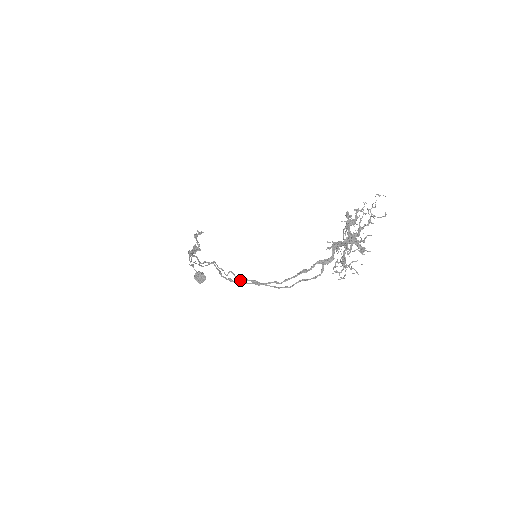
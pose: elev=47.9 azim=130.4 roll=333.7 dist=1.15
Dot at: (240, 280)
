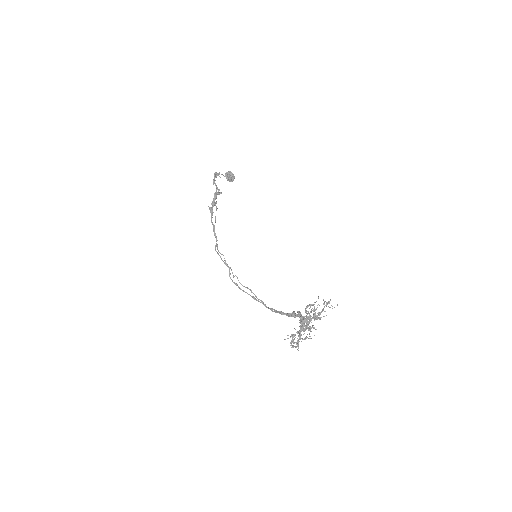
Dot at: occluded
